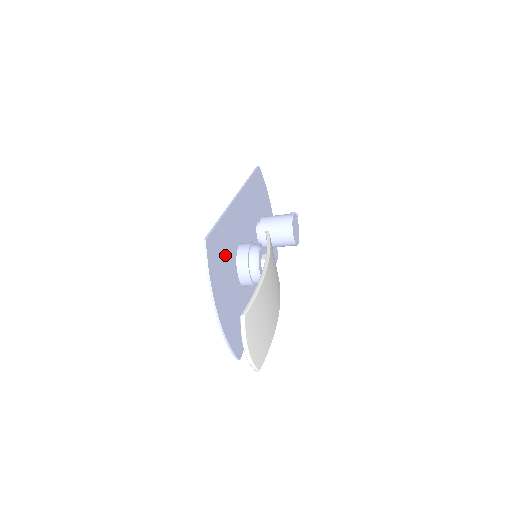
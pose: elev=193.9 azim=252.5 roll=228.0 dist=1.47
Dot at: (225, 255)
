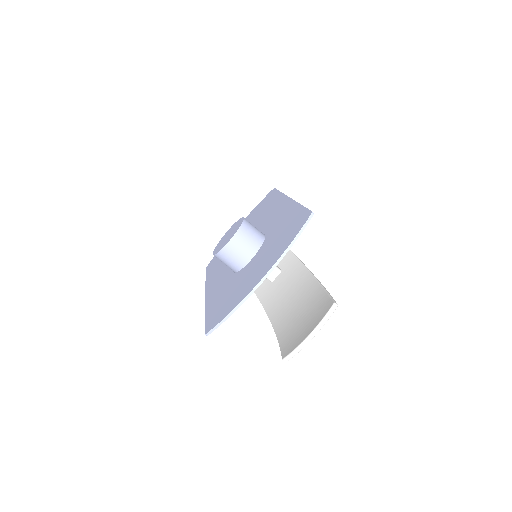
Dot at: occluded
